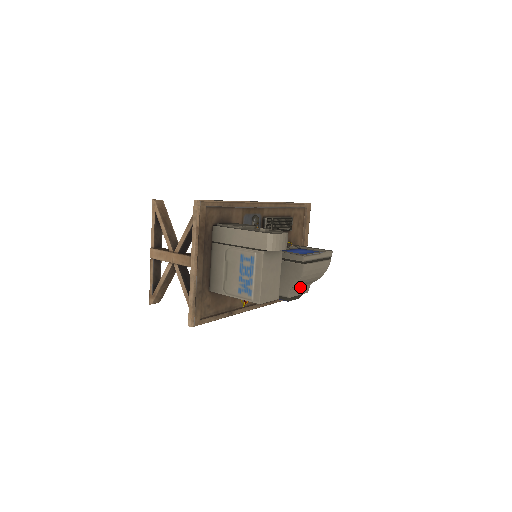
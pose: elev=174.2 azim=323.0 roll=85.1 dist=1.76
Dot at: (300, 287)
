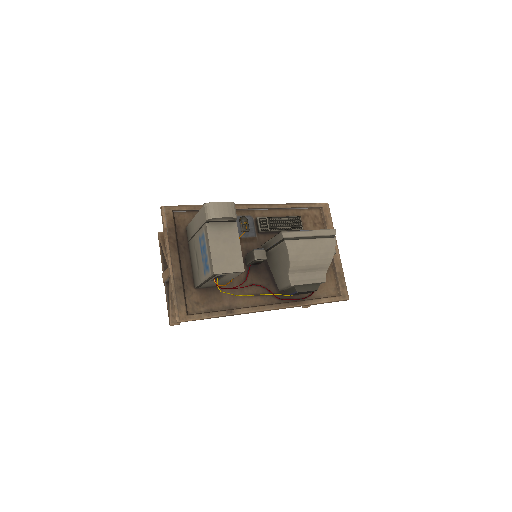
Dot at: (307, 274)
